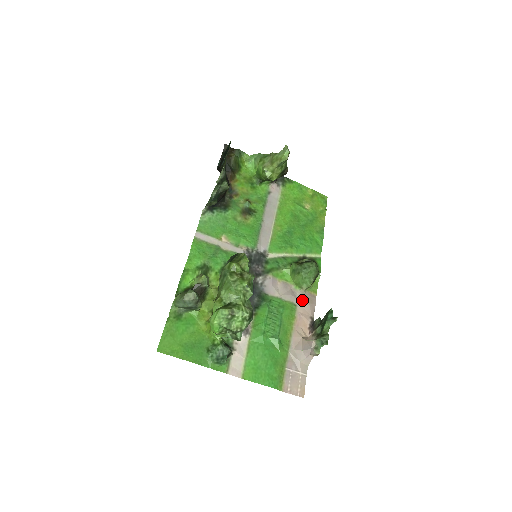
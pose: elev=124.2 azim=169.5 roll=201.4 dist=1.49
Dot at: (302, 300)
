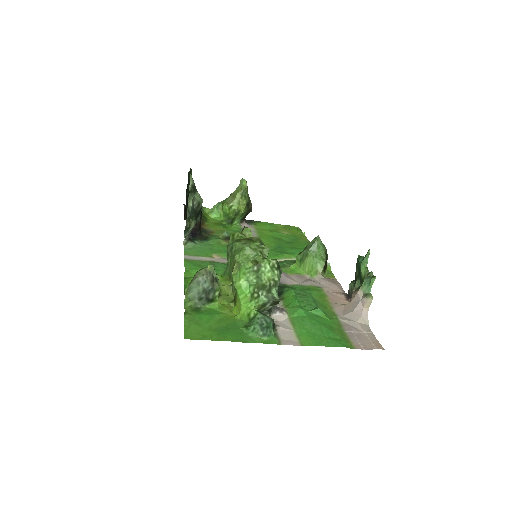
Dot at: (324, 283)
